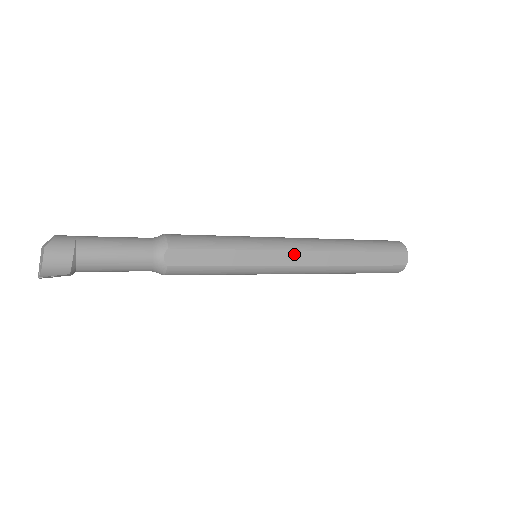
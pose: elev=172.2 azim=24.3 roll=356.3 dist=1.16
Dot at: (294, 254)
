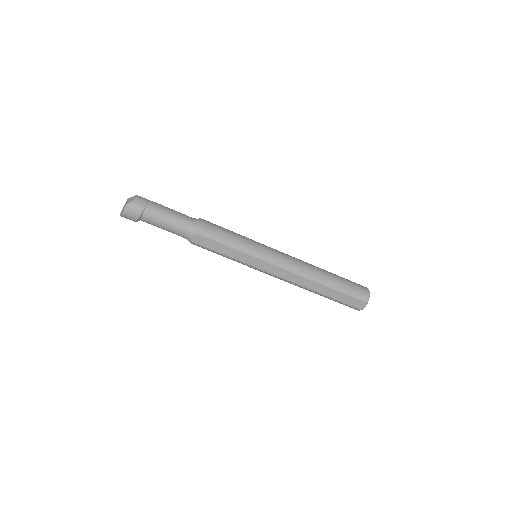
Dot at: (279, 269)
